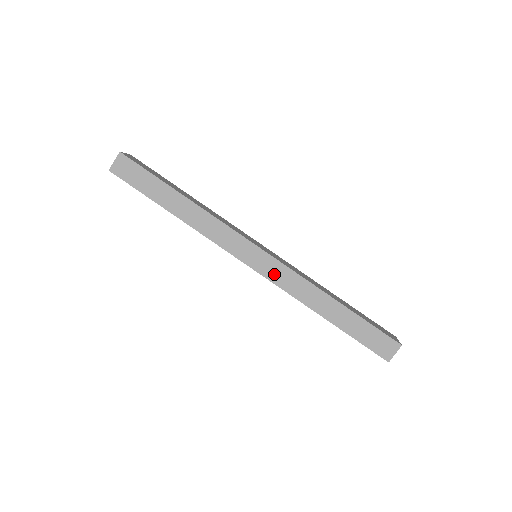
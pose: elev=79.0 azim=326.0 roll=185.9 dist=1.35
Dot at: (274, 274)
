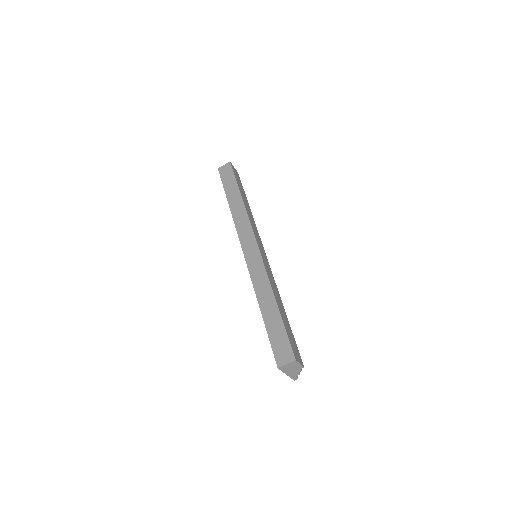
Dot at: (252, 262)
